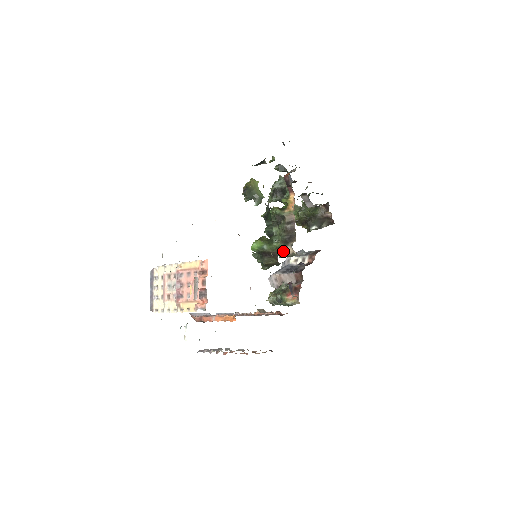
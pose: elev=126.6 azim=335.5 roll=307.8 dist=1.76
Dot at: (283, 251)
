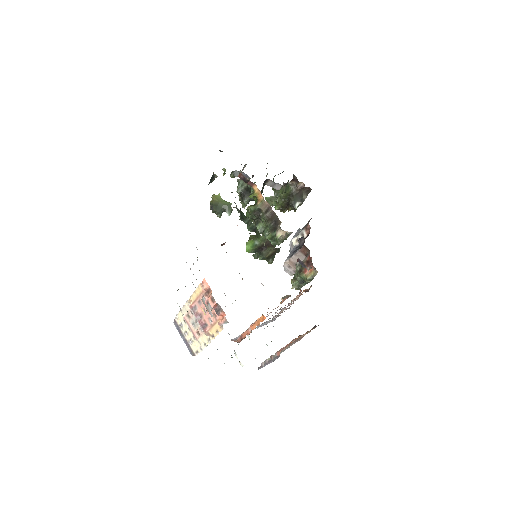
Dot at: (276, 237)
